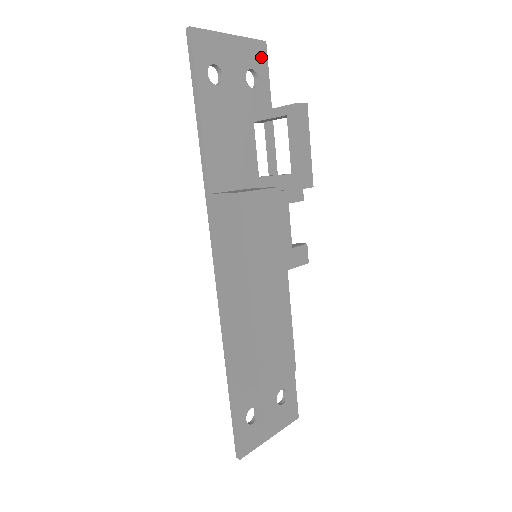
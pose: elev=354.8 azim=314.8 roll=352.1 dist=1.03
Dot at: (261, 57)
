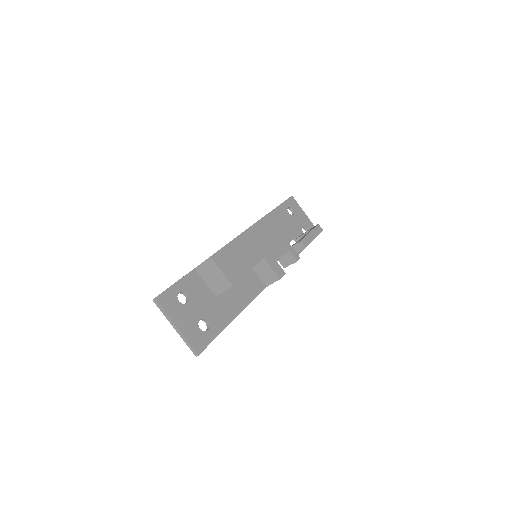
Dot at: occluded
